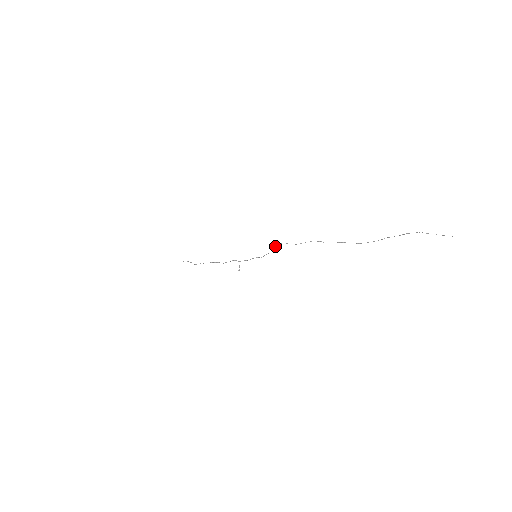
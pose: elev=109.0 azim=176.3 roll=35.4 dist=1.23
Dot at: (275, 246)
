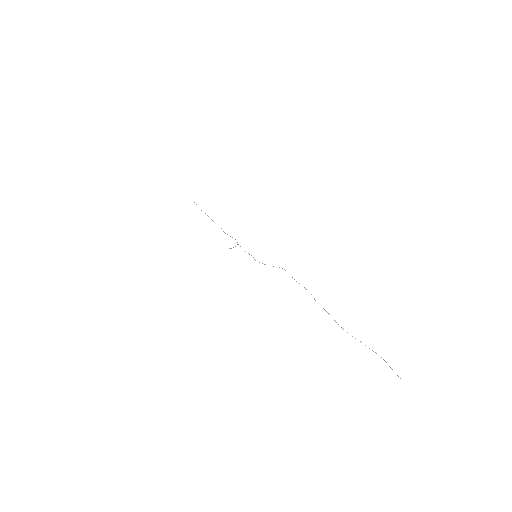
Dot at: occluded
